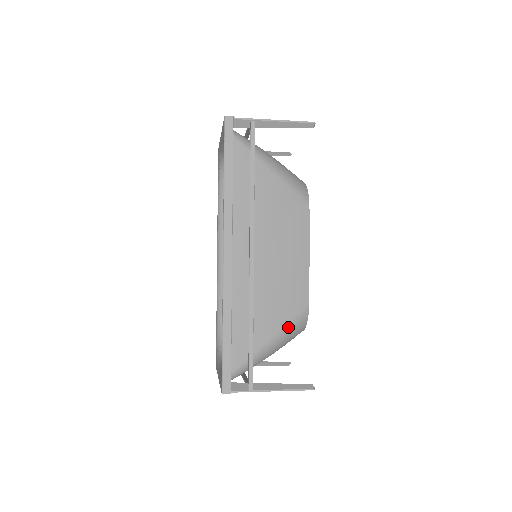
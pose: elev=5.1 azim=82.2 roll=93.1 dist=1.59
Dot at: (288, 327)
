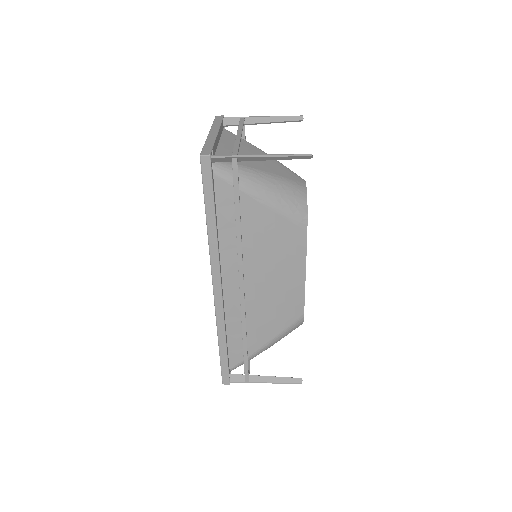
Dot at: (282, 333)
